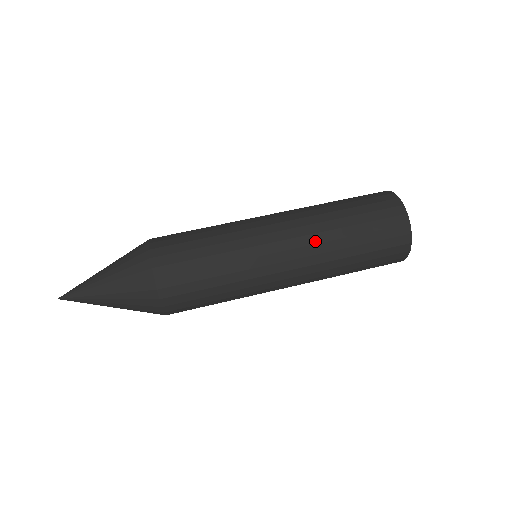
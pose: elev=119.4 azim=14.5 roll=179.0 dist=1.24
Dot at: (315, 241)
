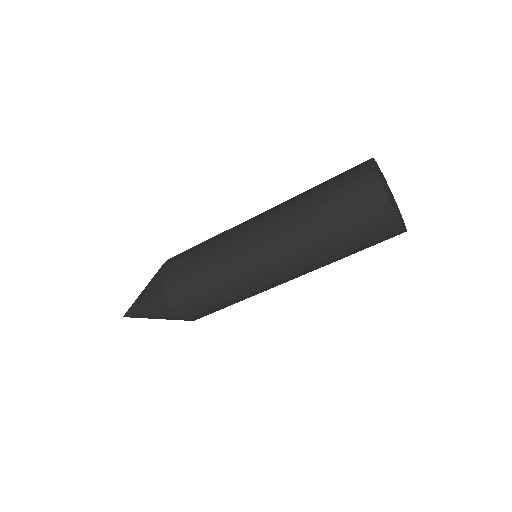
Dot at: (294, 251)
